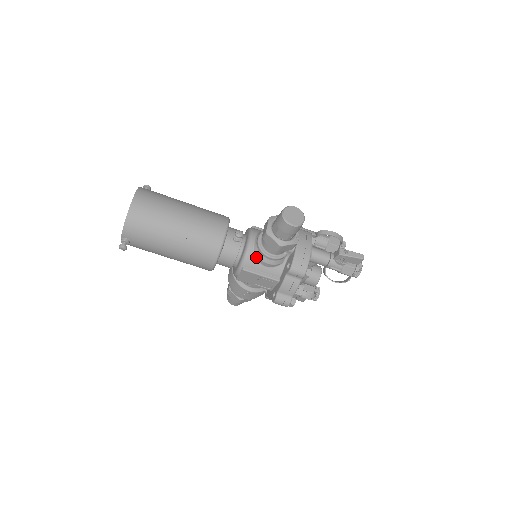
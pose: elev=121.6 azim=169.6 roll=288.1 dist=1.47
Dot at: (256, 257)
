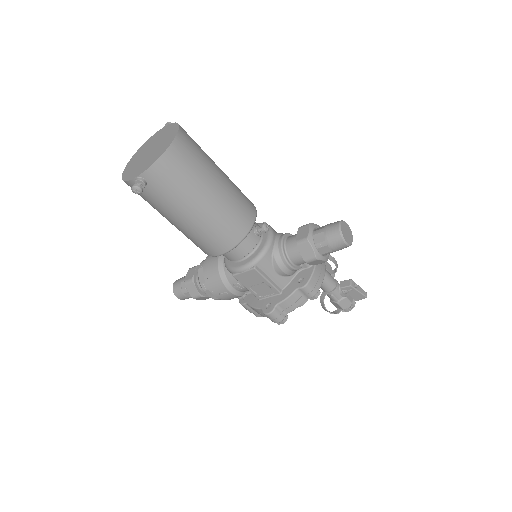
Dot at: (273, 259)
